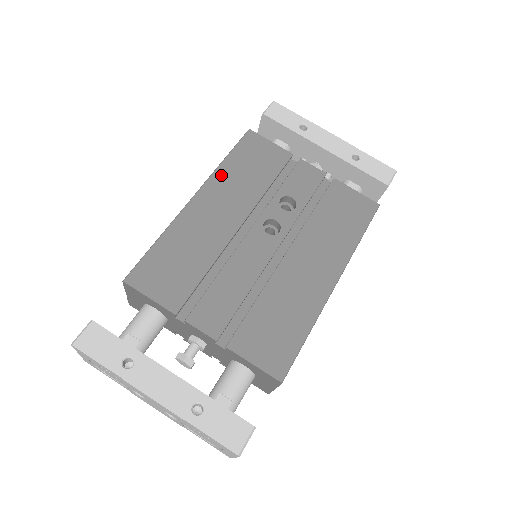
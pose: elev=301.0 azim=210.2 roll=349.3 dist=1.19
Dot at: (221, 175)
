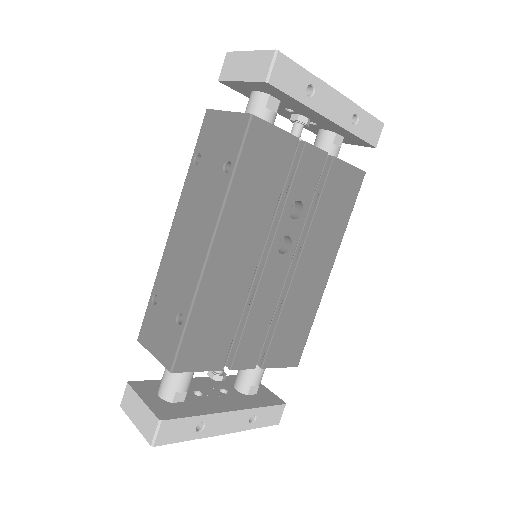
Dot at: (233, 205)
